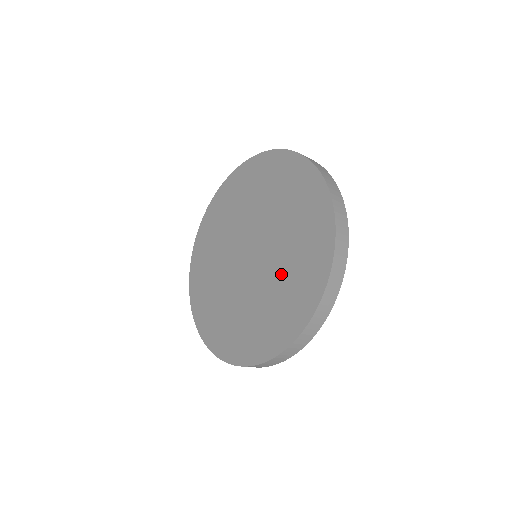
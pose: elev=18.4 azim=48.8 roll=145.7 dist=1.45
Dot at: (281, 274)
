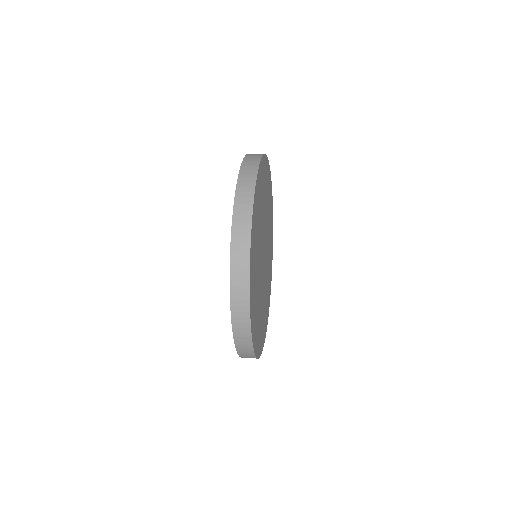
Dot at: occluded
